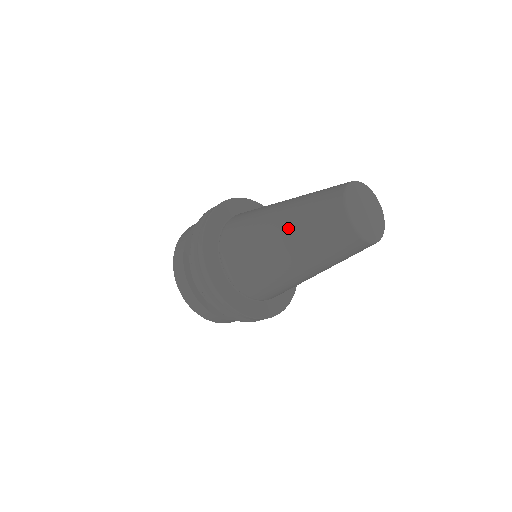
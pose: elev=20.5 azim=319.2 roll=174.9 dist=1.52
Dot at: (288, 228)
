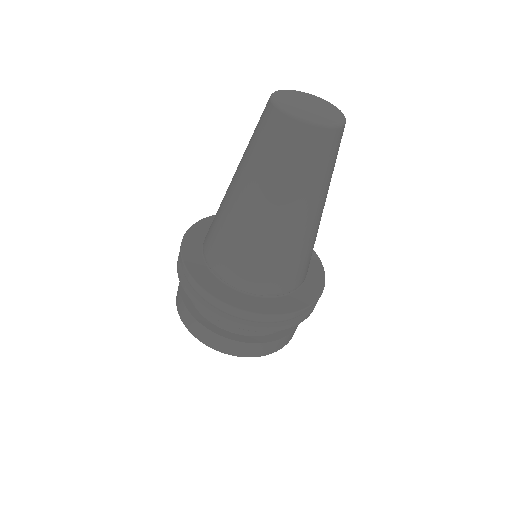
Dot at: (246, 180)
